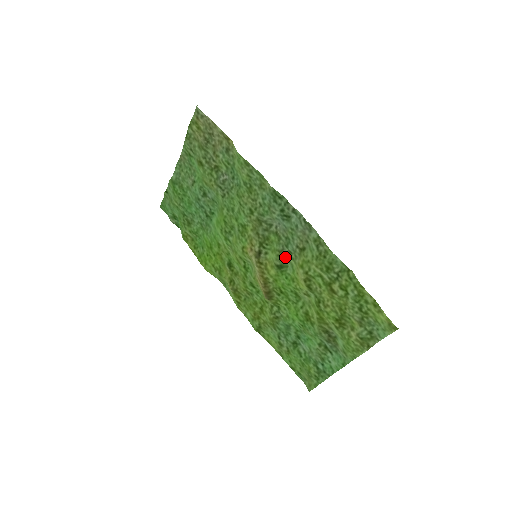
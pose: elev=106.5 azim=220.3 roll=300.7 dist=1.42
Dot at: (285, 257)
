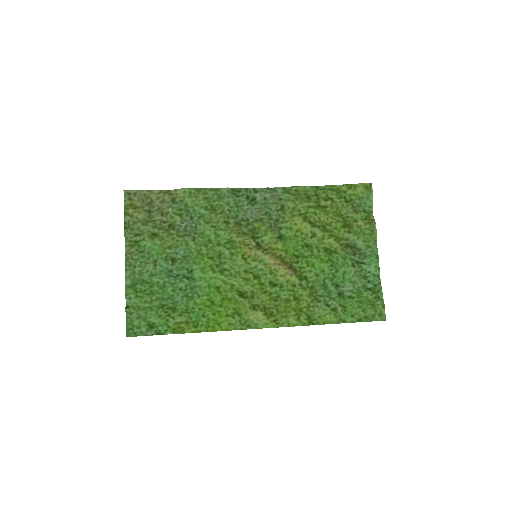
Dot at: (277, 227)
